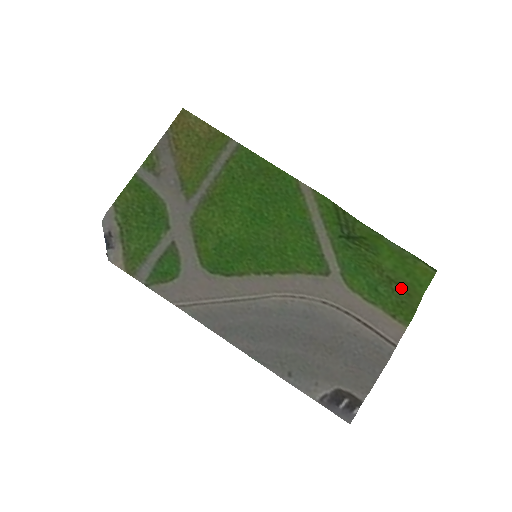
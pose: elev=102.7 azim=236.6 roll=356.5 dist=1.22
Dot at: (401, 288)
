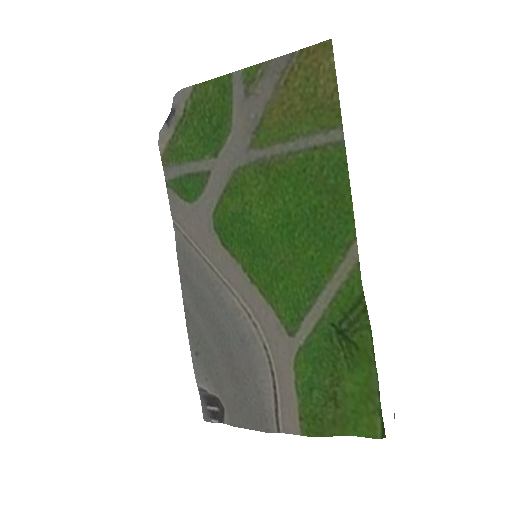
Dot at: (334, 412)
